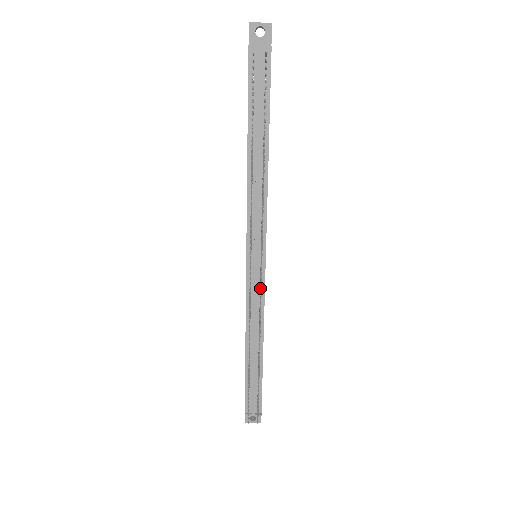
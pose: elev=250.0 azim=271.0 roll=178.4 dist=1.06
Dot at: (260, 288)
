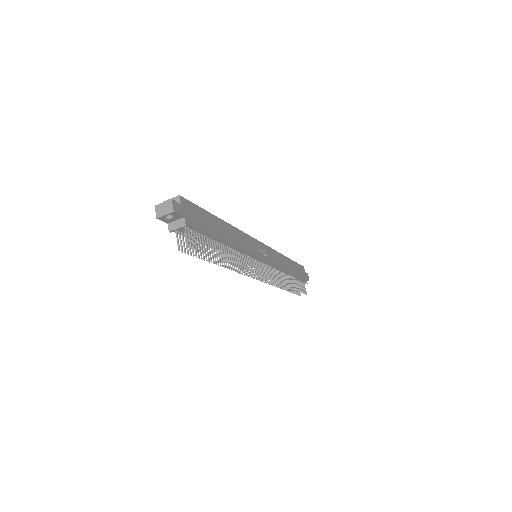
Dot at: (269, 277)
